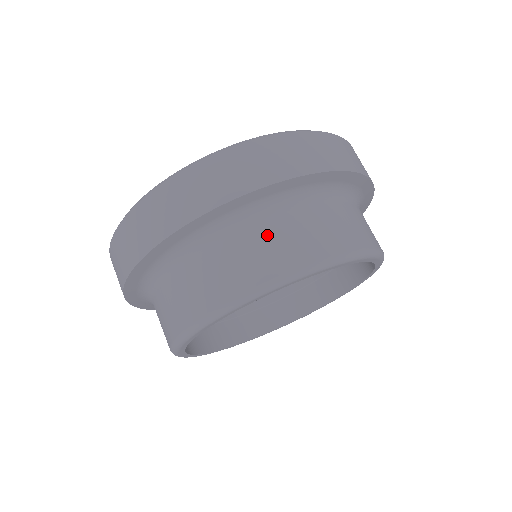
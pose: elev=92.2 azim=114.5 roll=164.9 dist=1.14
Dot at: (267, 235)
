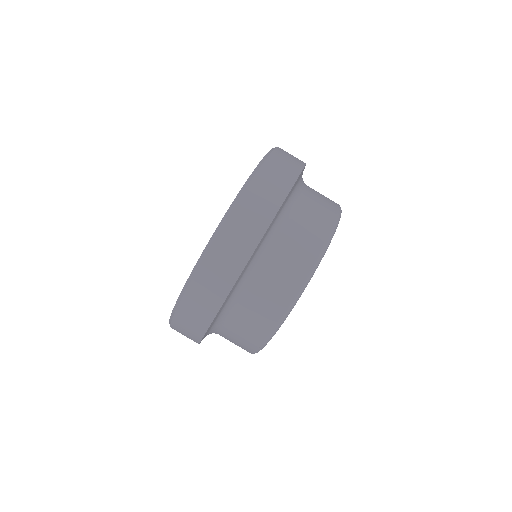
Dot at: (315, 194)
